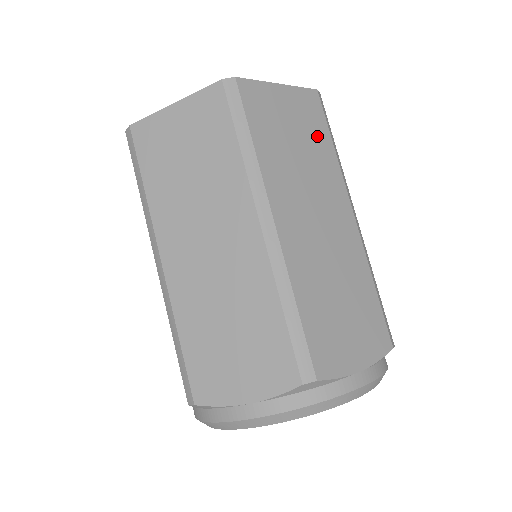
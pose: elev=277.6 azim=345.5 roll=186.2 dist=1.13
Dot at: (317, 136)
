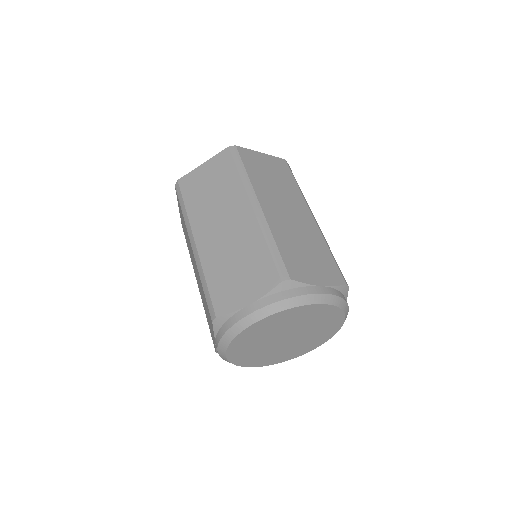
Dot at: (286, 177)
